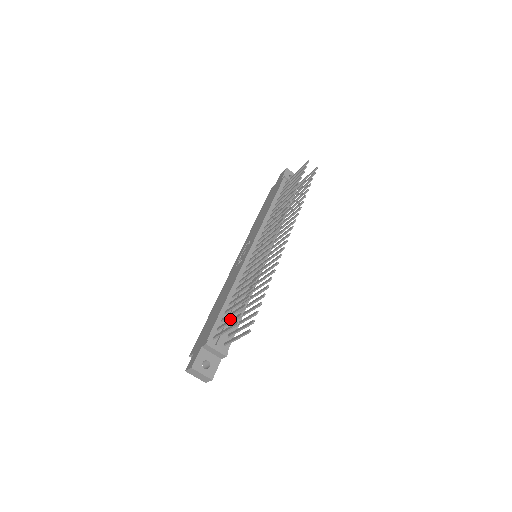
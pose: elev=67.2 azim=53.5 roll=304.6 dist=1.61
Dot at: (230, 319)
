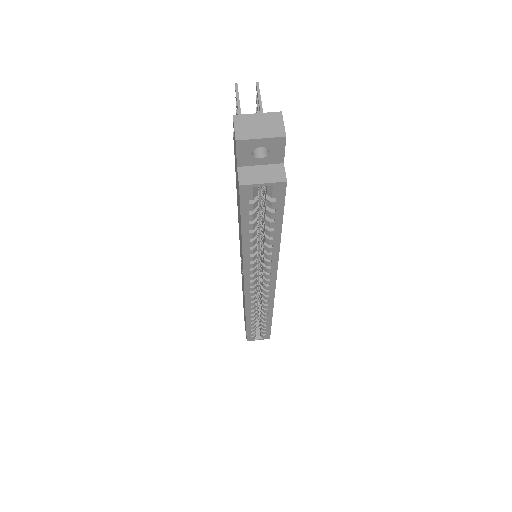
Dot at: occluded
